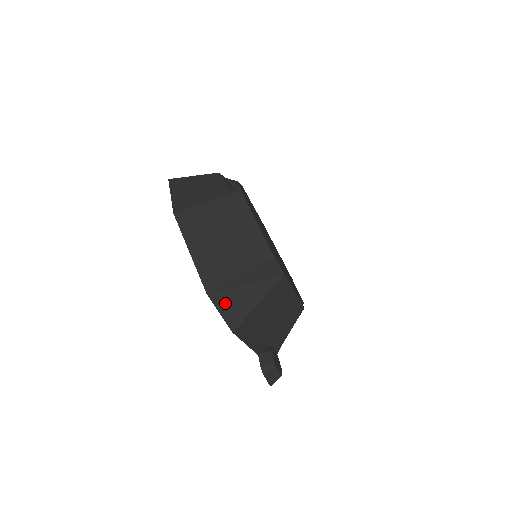
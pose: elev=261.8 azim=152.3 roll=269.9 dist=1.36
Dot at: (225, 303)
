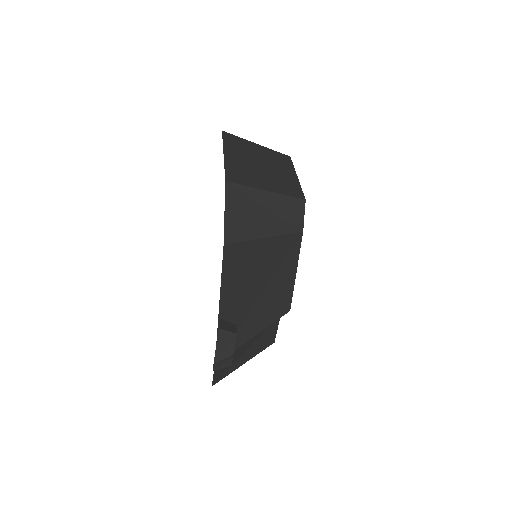
Dot at: (236, 206)
